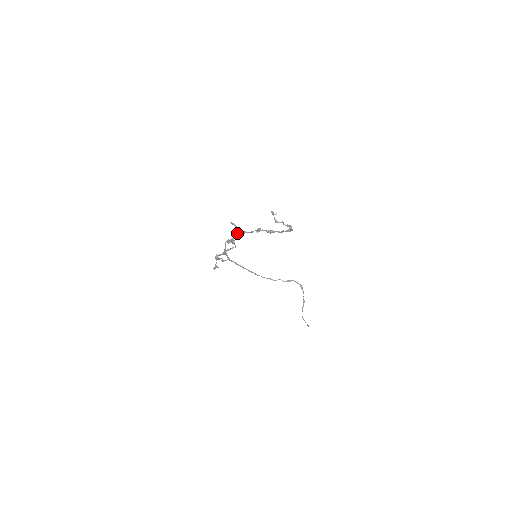
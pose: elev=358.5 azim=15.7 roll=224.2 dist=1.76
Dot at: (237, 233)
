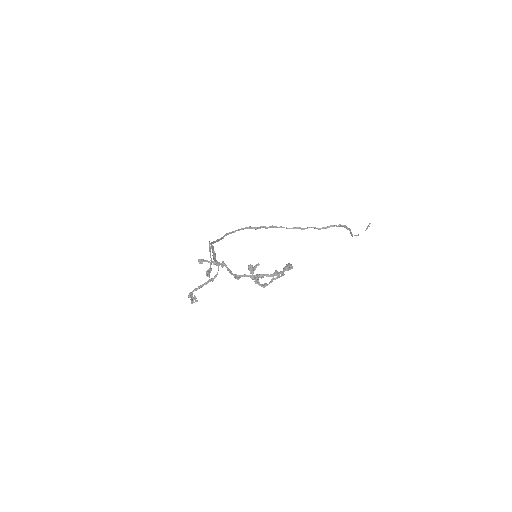
Dot at: occluded
